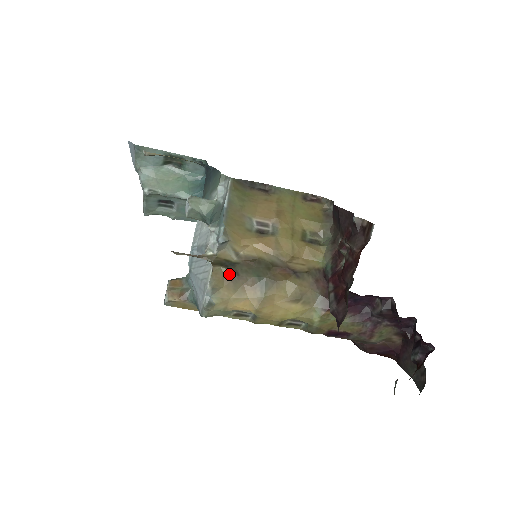
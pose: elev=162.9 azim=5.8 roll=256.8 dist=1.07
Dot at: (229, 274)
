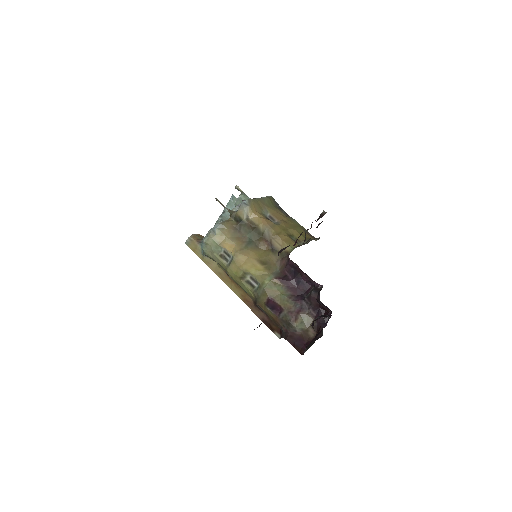
Dot at: (235, 226)
